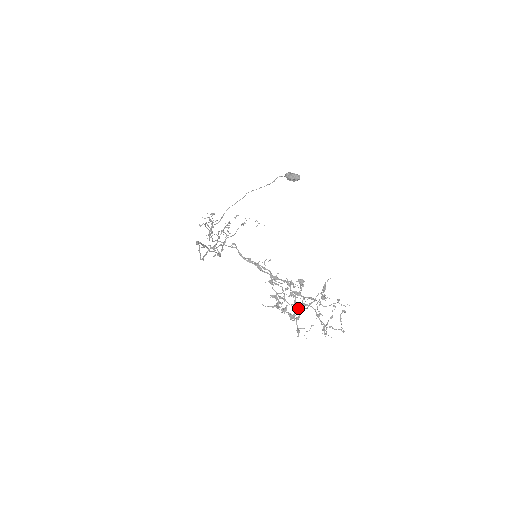
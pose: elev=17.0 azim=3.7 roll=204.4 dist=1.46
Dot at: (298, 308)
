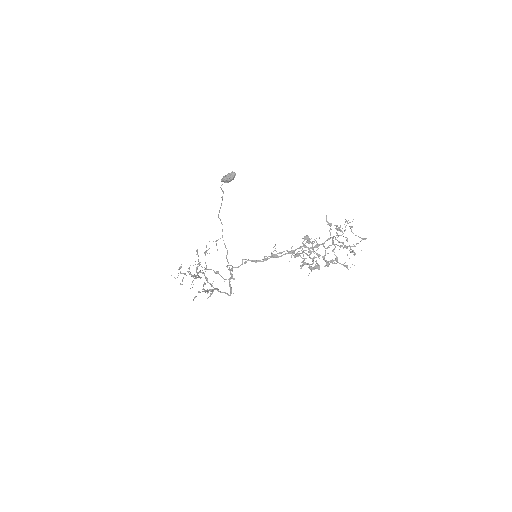
Dot at: occluded
